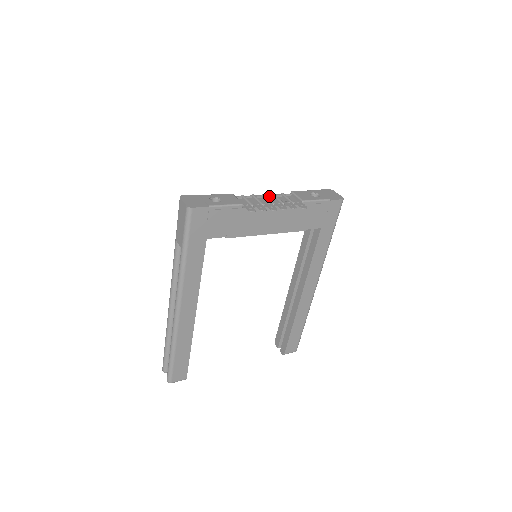
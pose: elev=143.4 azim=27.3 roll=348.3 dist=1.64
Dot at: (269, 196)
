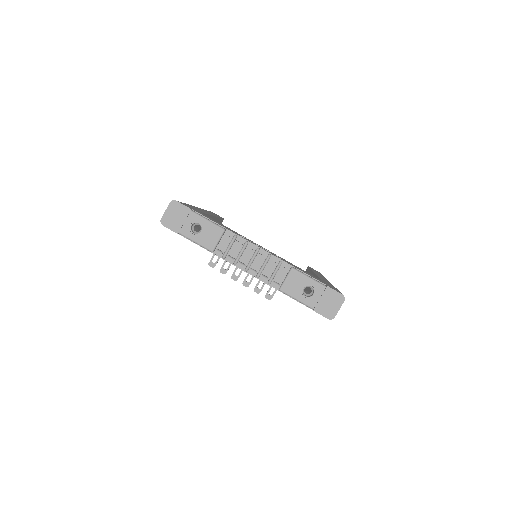
Dot at: (262, 255)
